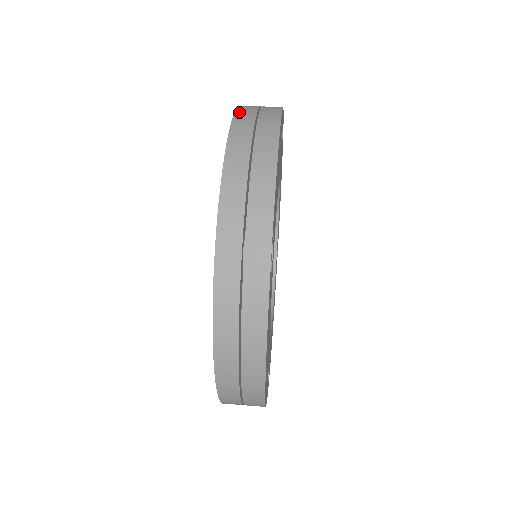
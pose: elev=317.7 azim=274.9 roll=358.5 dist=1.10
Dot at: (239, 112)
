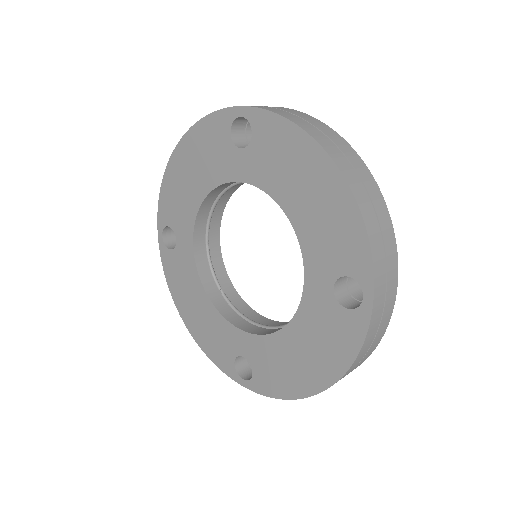
Dot at: (169, 165)
